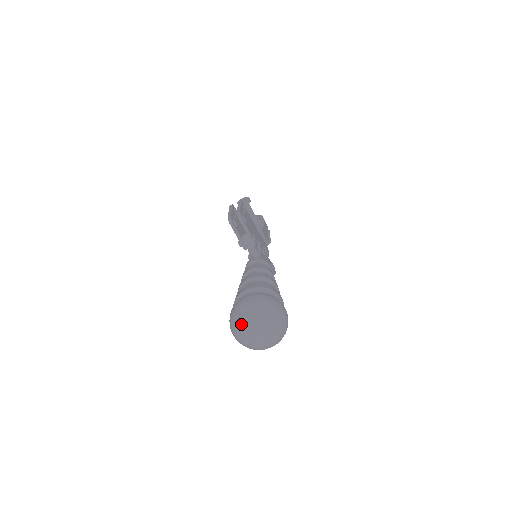
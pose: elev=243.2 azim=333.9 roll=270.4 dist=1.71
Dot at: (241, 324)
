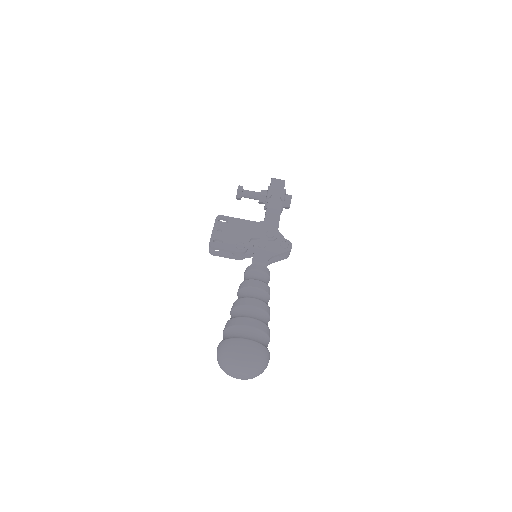
Dot at: occluded
